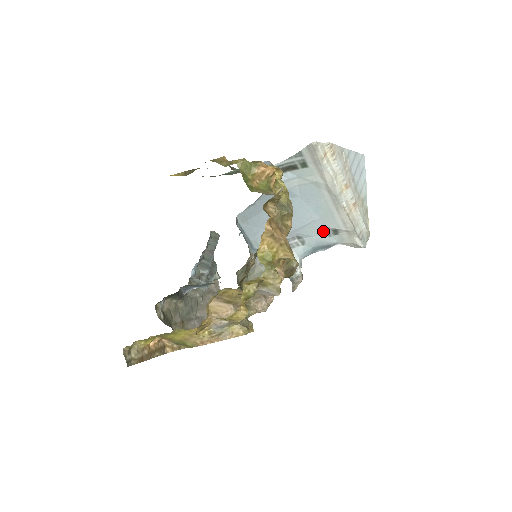
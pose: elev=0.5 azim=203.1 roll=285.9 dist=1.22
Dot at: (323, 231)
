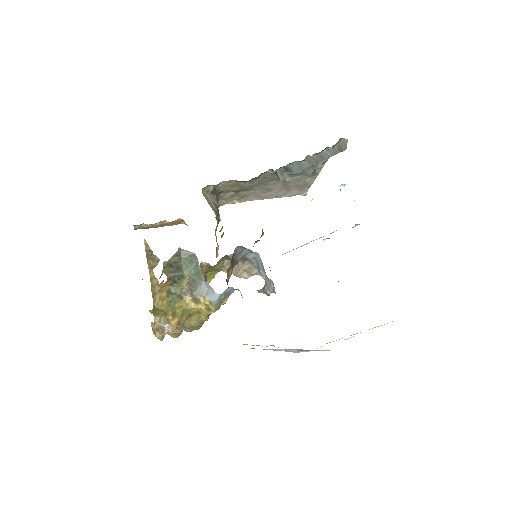
Dot at: occluded
